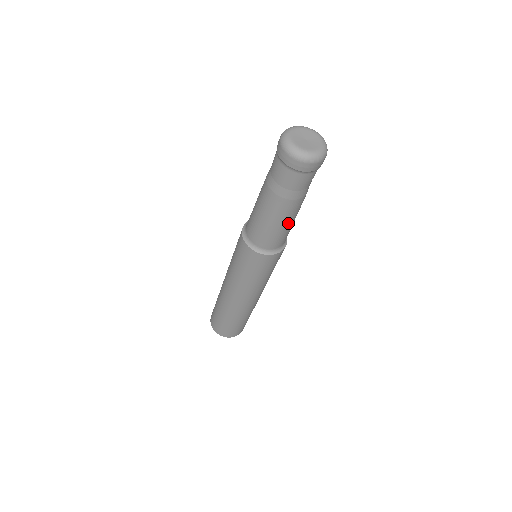
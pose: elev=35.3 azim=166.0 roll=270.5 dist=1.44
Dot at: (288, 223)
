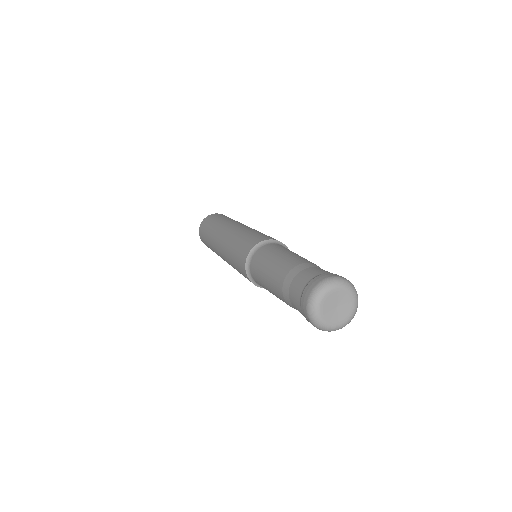
Dot at: occluded
